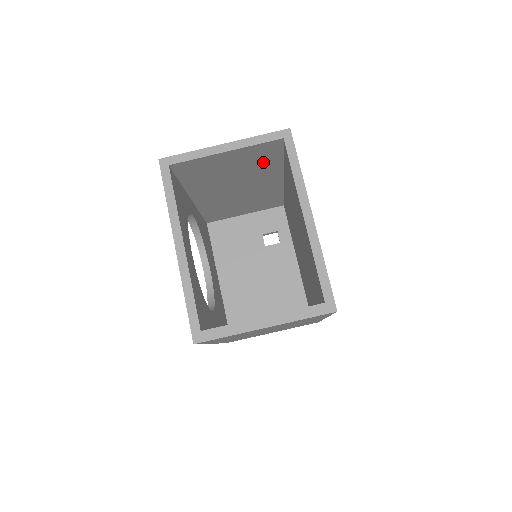
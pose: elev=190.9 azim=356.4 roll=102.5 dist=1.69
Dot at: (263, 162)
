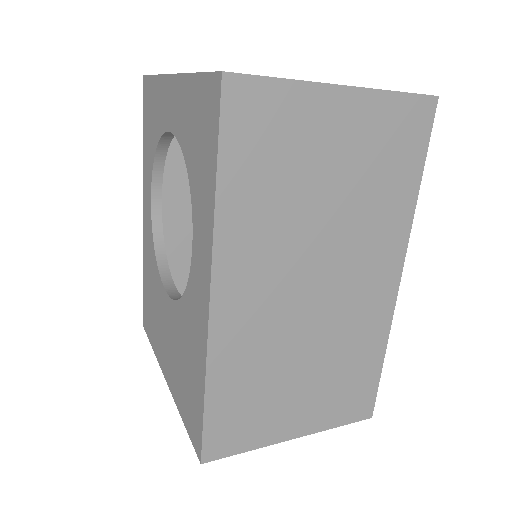
Dot at: occluded
